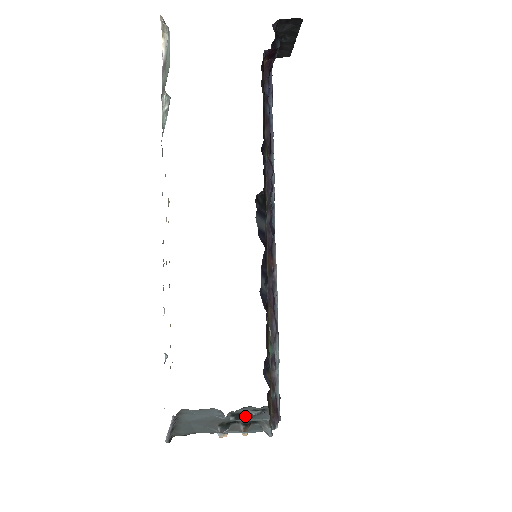
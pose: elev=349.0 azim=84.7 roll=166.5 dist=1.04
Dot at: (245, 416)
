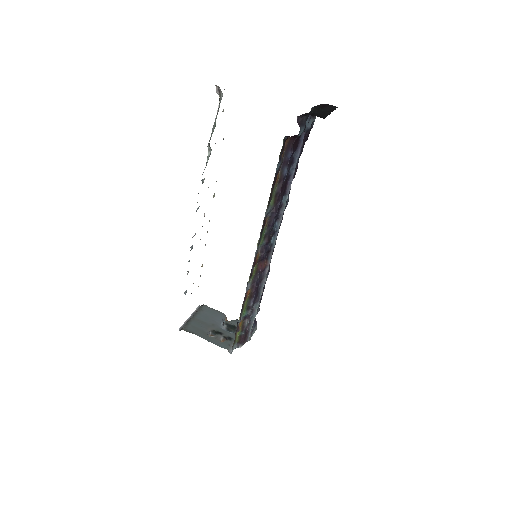
Dot at: (233, 328)
